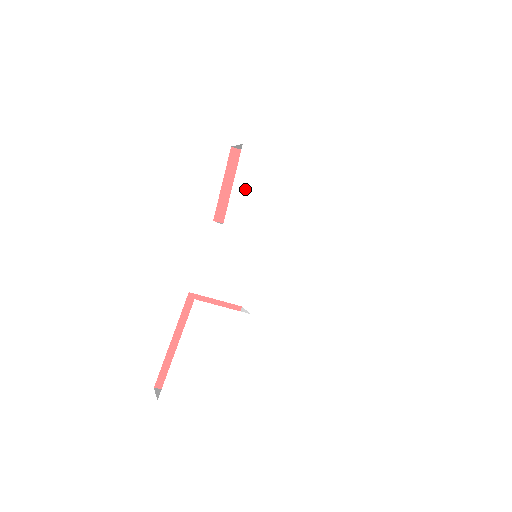
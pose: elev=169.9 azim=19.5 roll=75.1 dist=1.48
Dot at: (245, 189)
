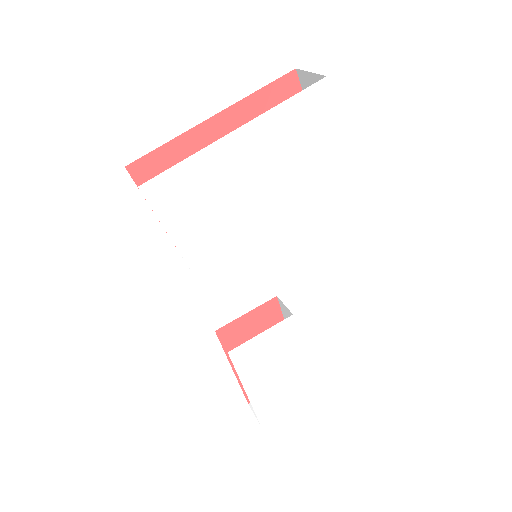
Dot at: (187, 227)
